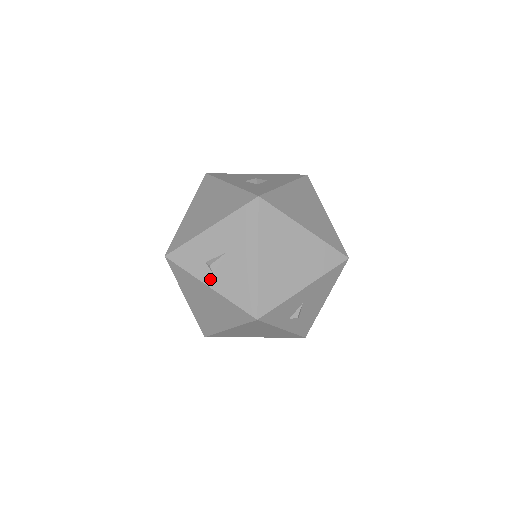
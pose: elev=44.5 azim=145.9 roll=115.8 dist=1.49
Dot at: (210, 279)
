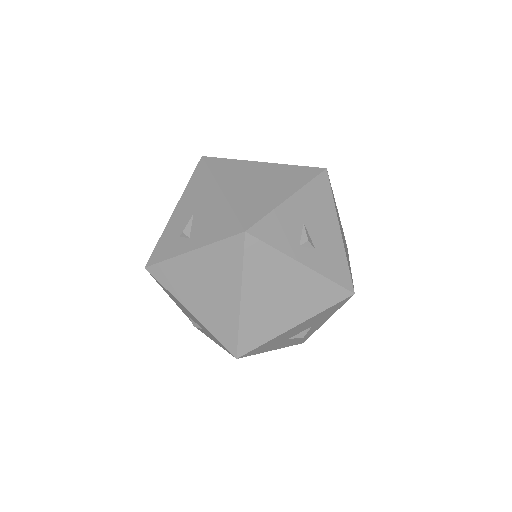
Dot at: (189, 244)
